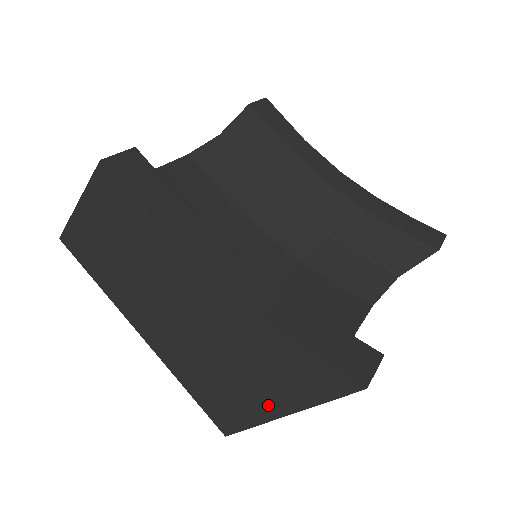
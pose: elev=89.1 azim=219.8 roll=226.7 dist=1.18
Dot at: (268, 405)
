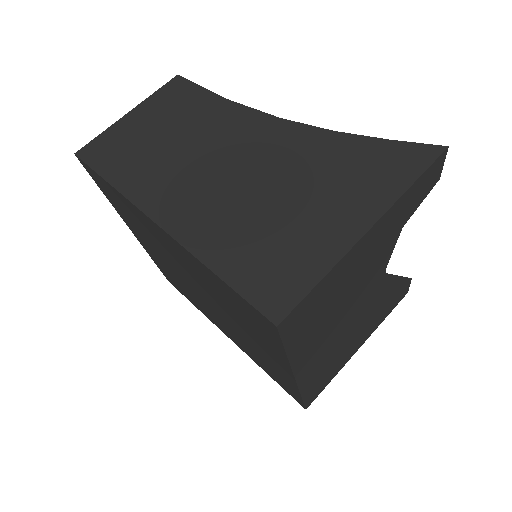
Dot at: (347, 224)
